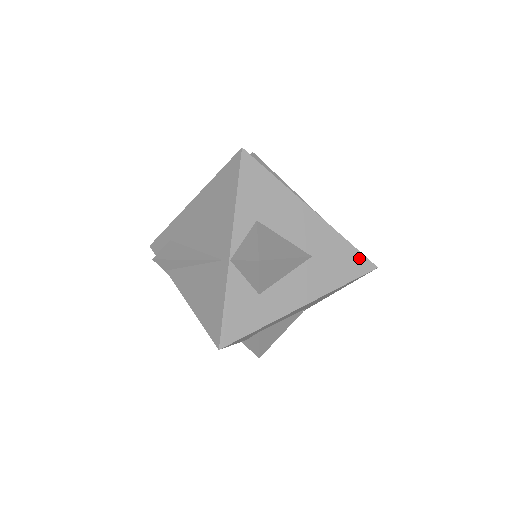
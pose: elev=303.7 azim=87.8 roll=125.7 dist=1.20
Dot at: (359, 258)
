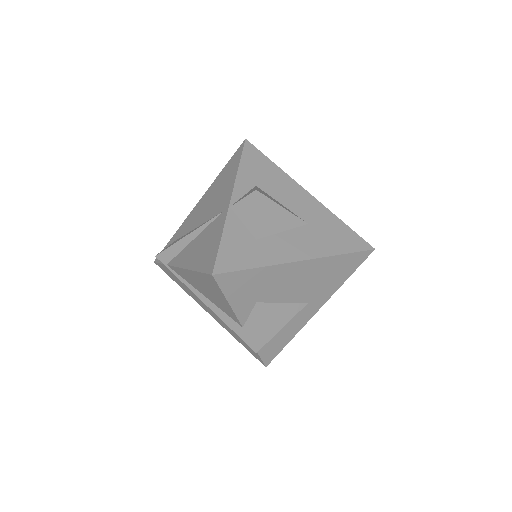
Dot at: (355, 237)
